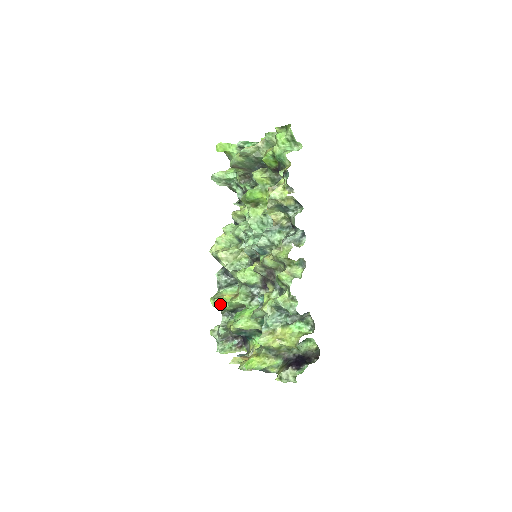
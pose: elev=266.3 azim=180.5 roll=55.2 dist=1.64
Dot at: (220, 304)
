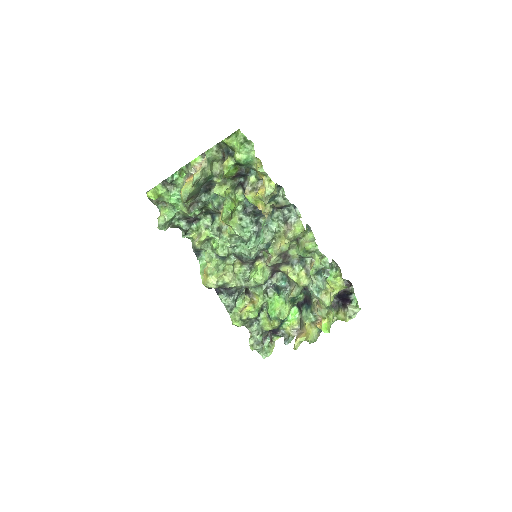
Dot at: (251, 317)
